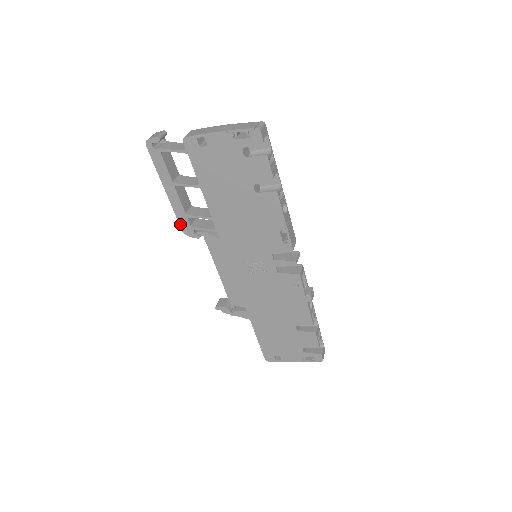
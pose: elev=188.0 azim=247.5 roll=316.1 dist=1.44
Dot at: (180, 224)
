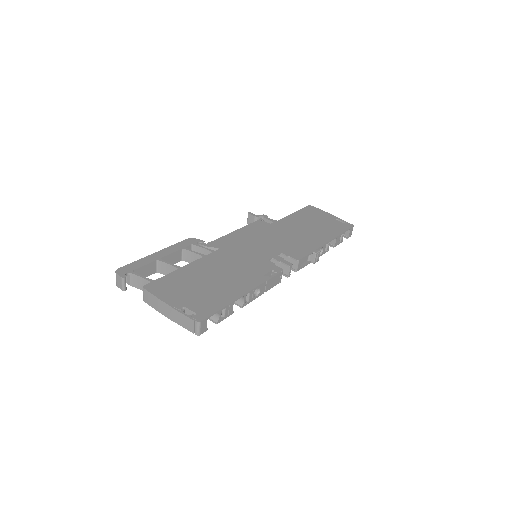
Dot at: occluded
